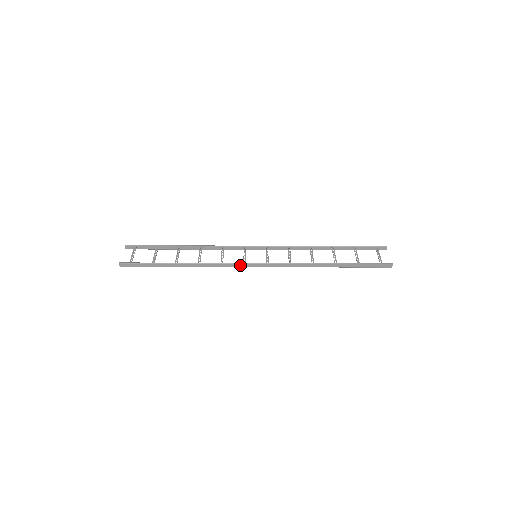
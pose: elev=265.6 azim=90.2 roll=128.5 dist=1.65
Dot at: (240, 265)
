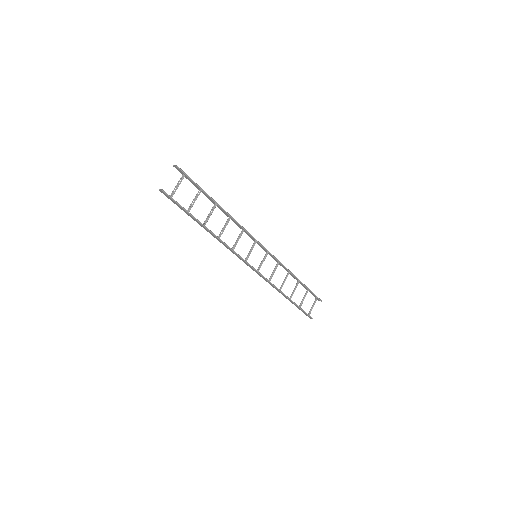
Dot at: (242, 259)
